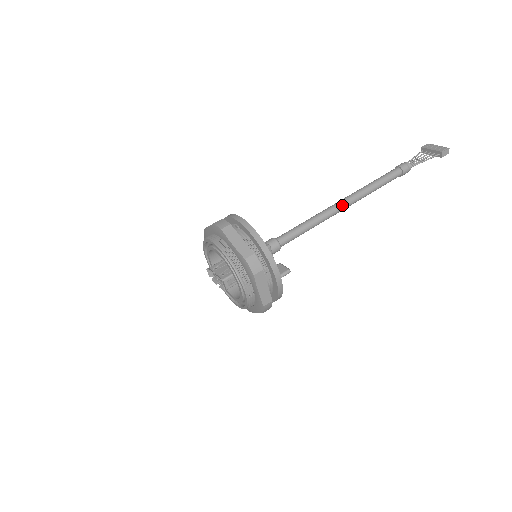
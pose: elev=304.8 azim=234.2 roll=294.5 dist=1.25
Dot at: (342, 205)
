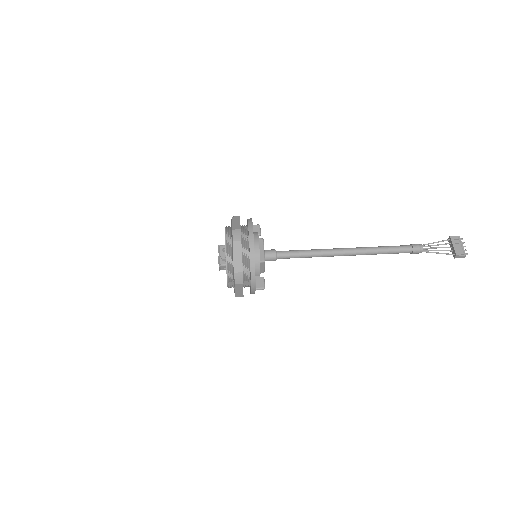
Dot at: (343, 254)
